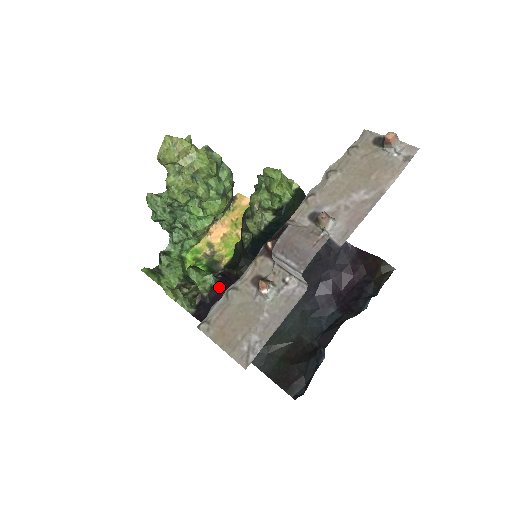
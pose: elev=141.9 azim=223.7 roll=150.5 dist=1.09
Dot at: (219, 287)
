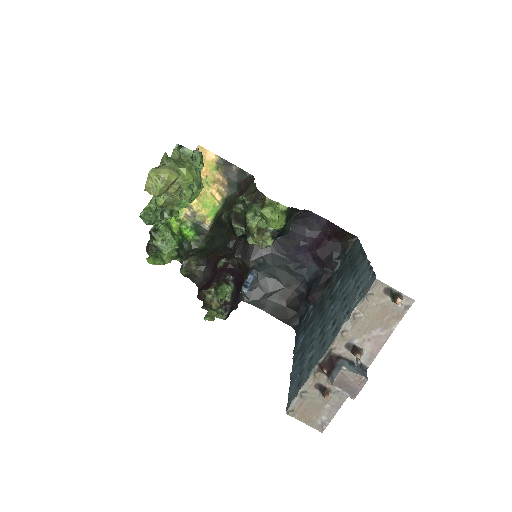
Dot at: (236, 290)
